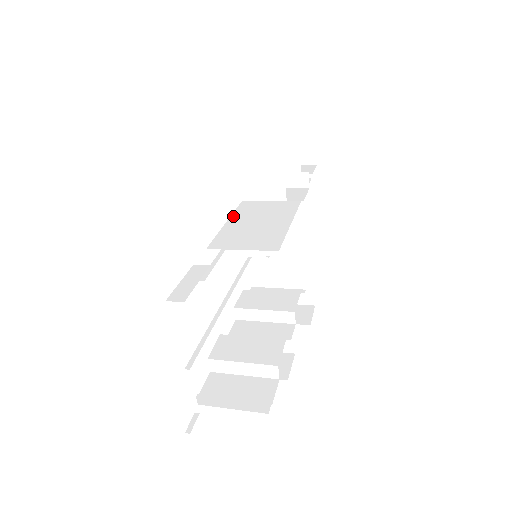
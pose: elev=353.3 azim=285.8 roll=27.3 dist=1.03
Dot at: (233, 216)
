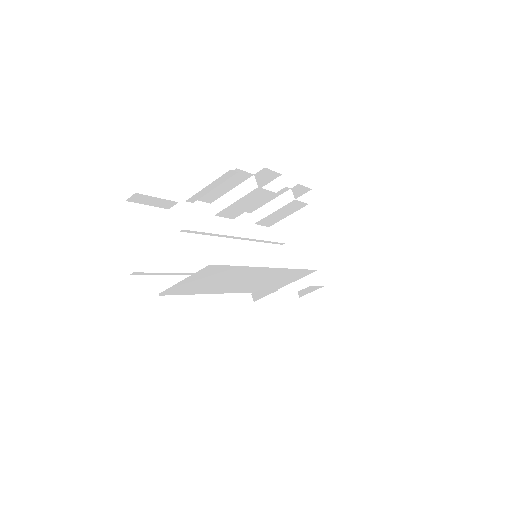
Dot at: (238, 237)
